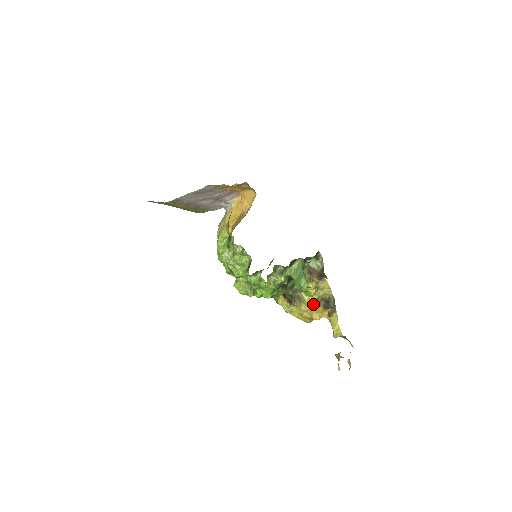
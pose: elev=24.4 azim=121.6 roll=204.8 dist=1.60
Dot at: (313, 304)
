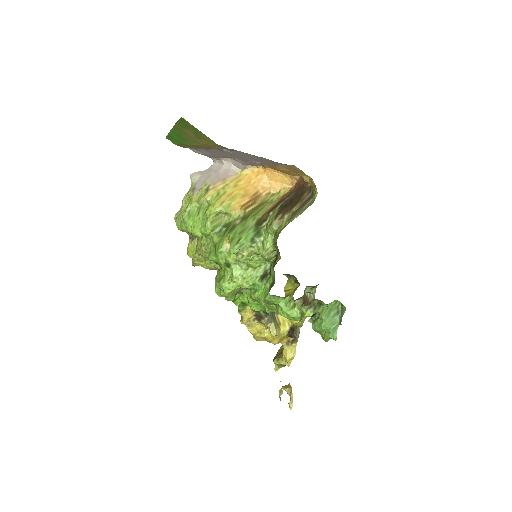
Dot at: (287, 331)
